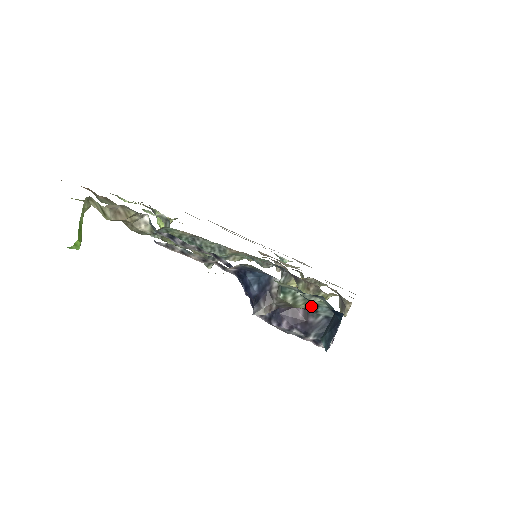
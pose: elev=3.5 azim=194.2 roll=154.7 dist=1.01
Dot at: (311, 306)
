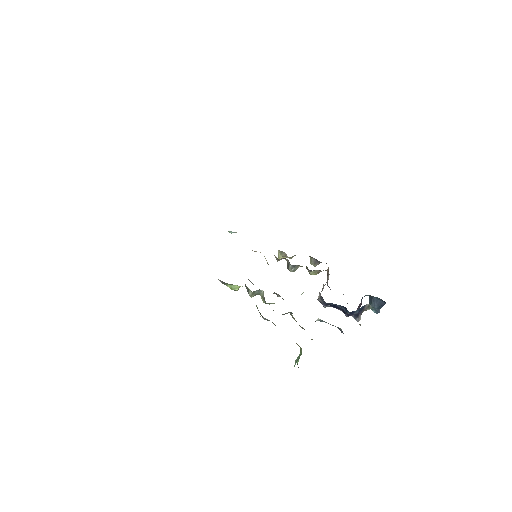
Dot at: occluded
